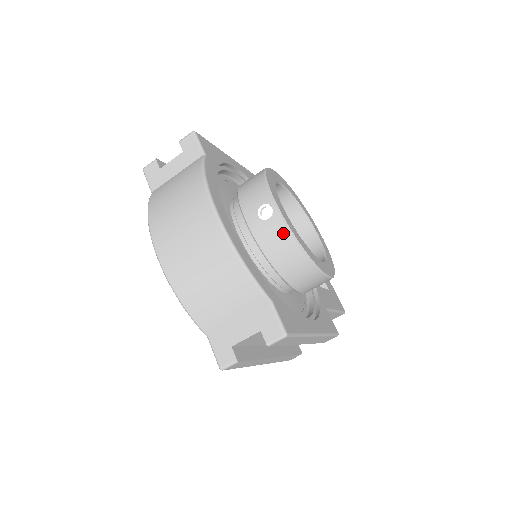
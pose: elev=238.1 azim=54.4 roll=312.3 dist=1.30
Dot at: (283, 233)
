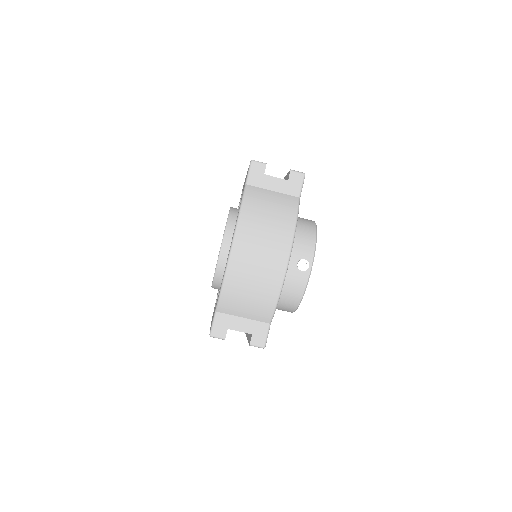
Dot at: (302, 285)
